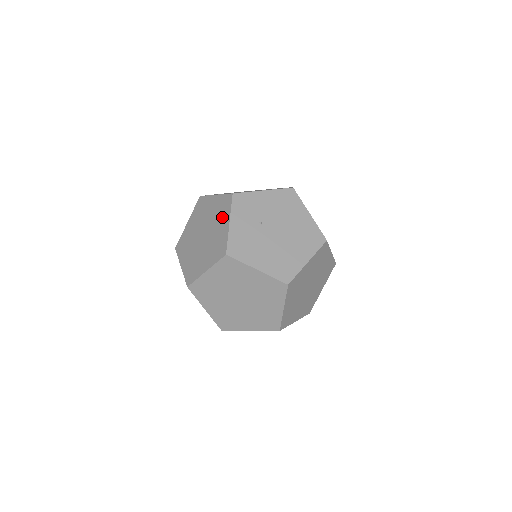
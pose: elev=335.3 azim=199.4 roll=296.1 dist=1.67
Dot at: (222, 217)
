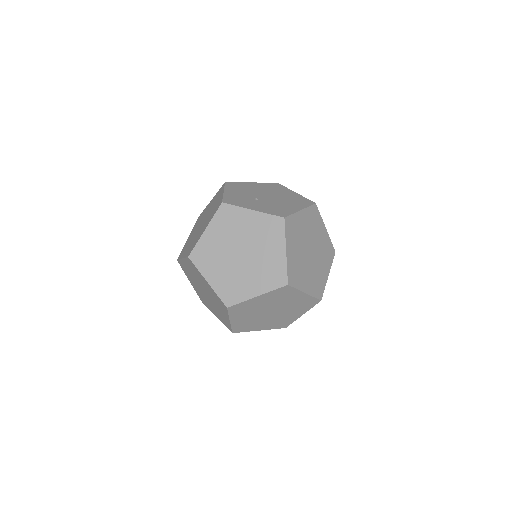
Dot at: (239, 220)
